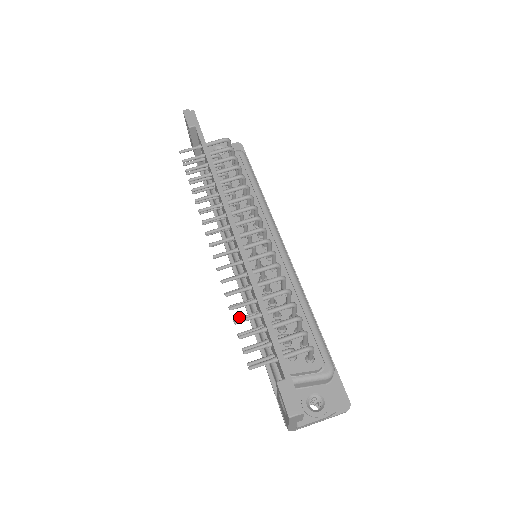
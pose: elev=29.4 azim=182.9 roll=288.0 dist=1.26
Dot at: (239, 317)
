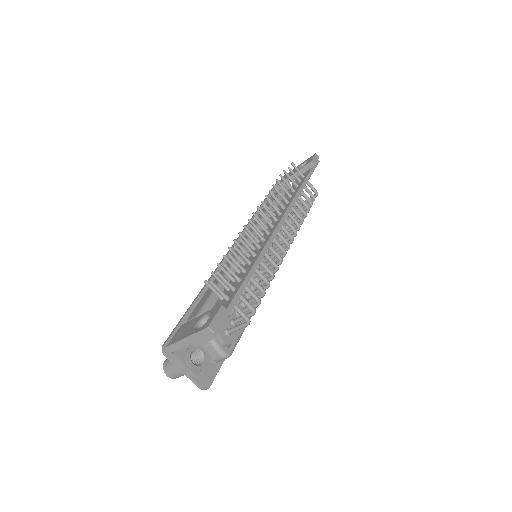
Dot at: occluded
